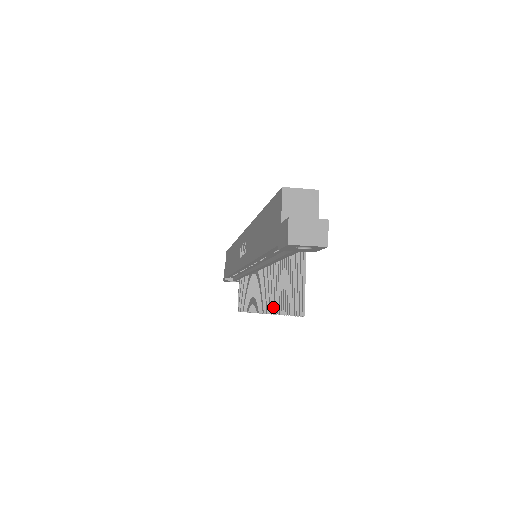
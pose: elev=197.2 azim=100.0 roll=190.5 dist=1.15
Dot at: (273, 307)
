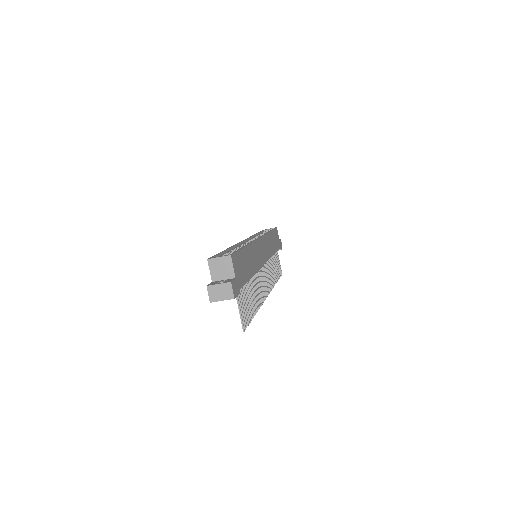
Dot at: (258, 304)
